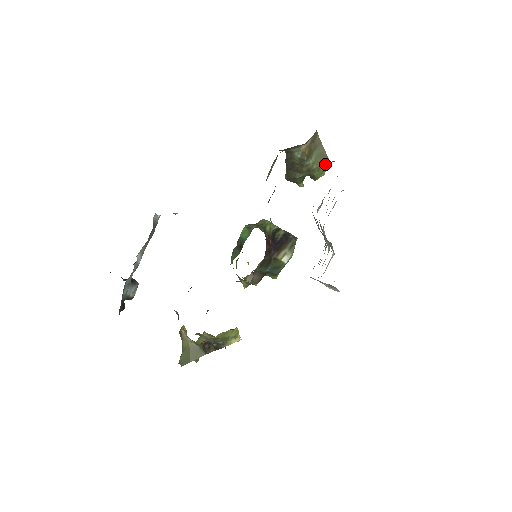
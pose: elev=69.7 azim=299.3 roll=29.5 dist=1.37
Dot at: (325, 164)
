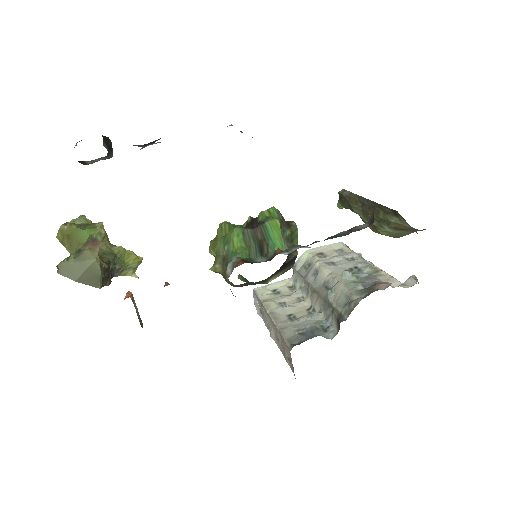
Dot at: occluded
